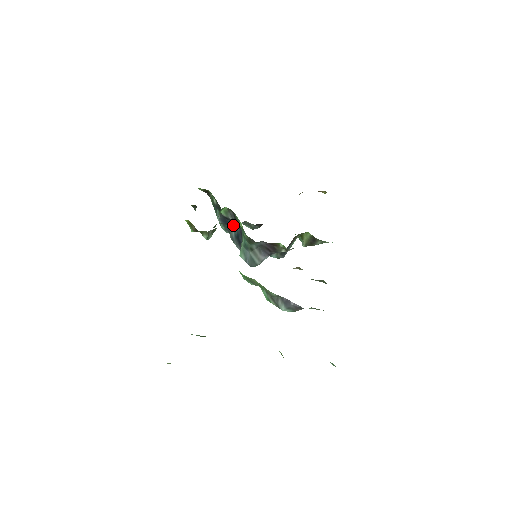
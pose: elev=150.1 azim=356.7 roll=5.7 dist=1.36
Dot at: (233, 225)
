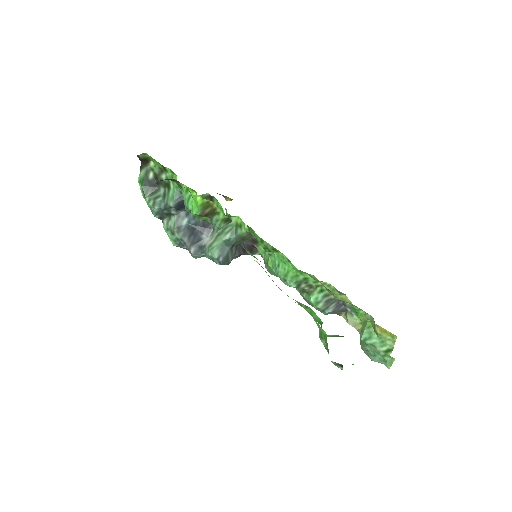
Dot at: occluded
